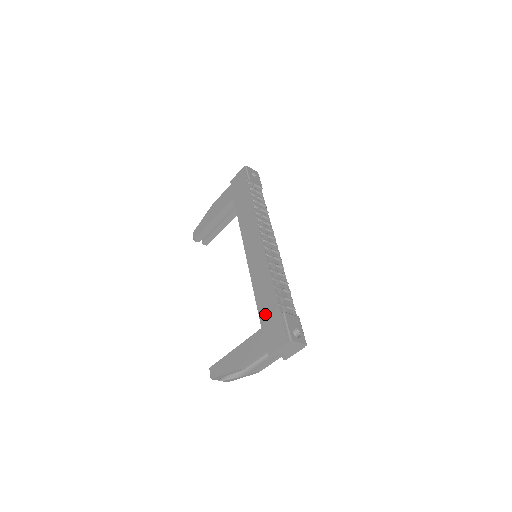
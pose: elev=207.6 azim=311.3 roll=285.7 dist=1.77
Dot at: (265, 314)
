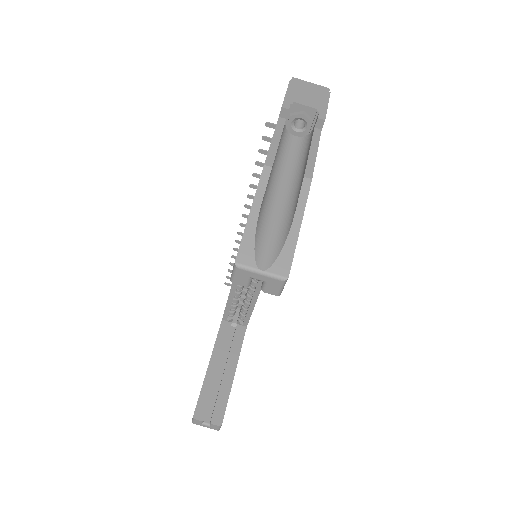
Dot at: occluded
